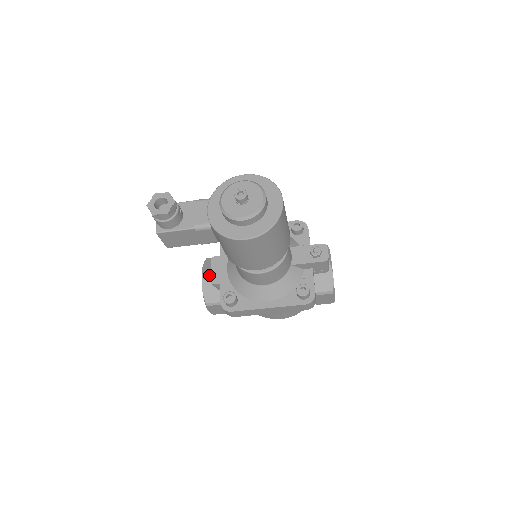
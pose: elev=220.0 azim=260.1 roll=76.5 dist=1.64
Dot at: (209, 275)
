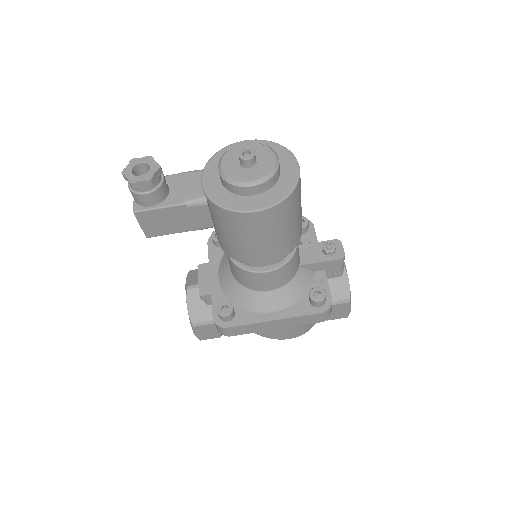
Dot at: (195, 287)
